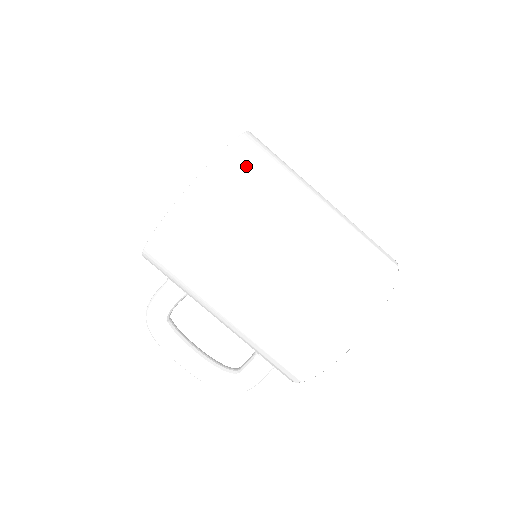
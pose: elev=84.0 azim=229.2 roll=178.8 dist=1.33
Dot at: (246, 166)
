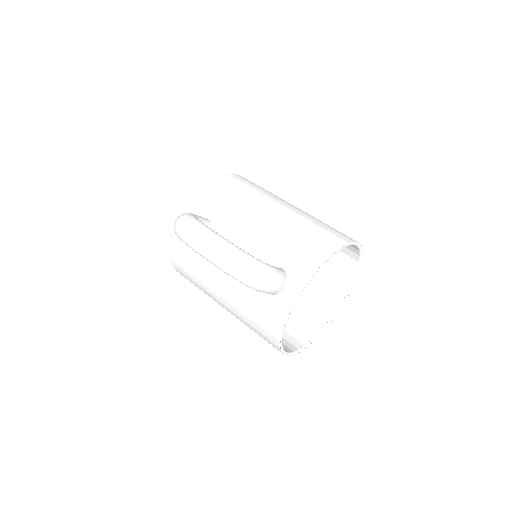
Dot at: occluded
